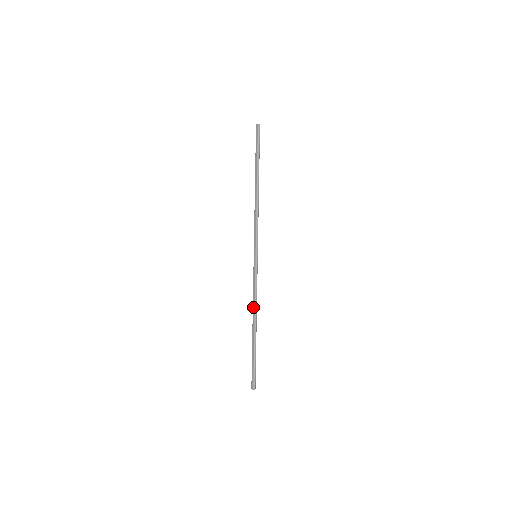
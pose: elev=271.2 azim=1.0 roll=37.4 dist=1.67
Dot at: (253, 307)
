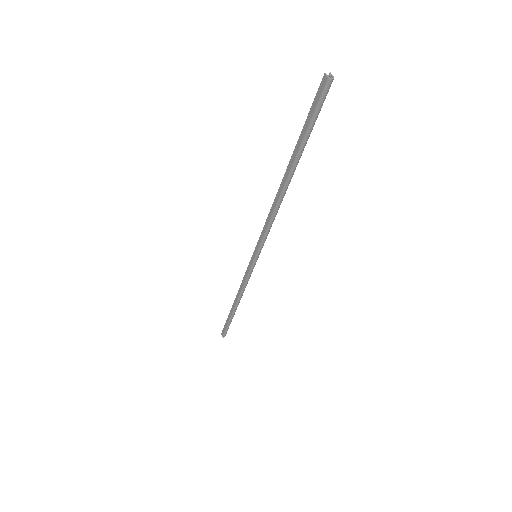
Dot at: (238, 292)
